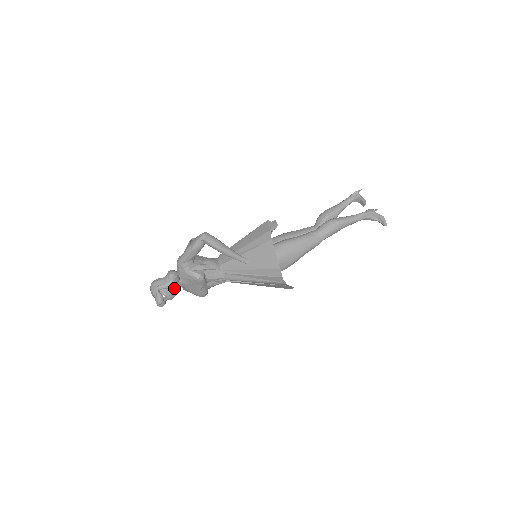
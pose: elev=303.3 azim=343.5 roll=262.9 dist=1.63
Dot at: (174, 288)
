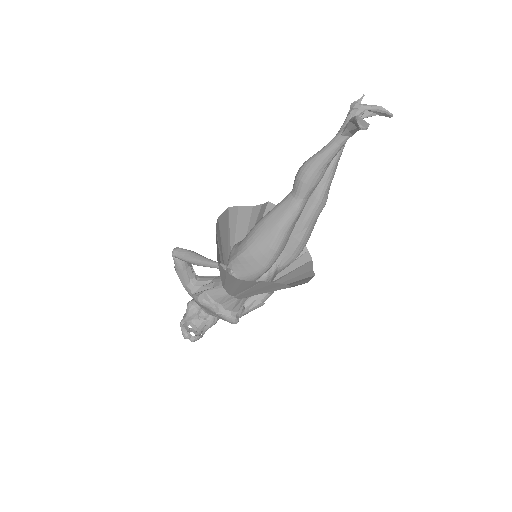
Dot at: (200, 319)
